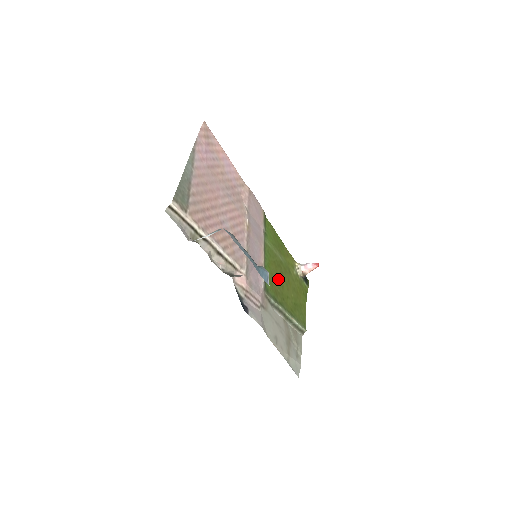
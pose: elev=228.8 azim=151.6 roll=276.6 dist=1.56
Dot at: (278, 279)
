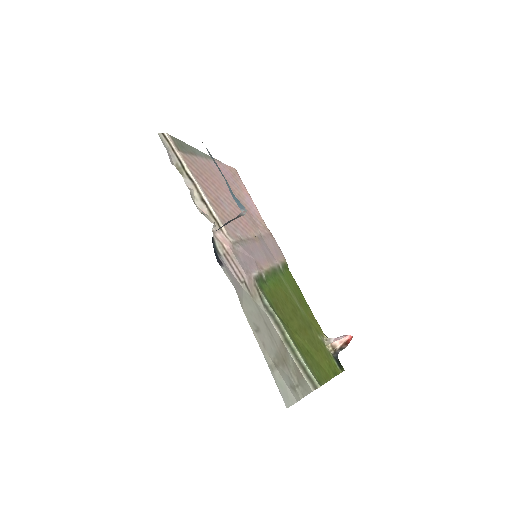
Dot at: (286, 307)
